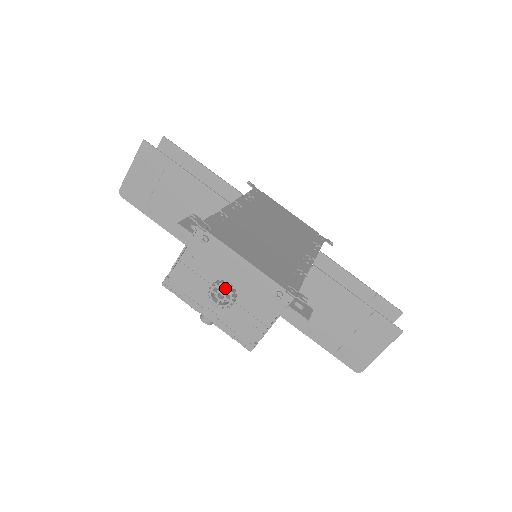
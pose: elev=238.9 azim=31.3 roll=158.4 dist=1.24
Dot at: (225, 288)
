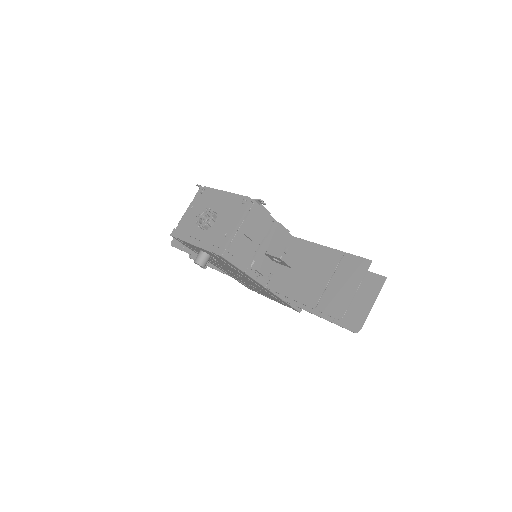
Dot at: (208, 210)
